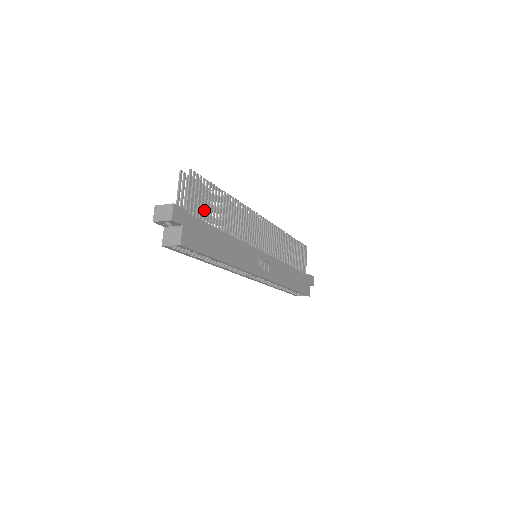
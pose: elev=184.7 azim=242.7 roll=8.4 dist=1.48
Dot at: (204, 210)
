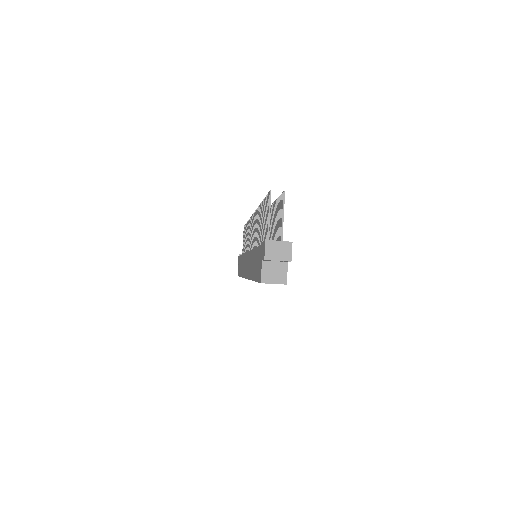
Dot at: occluded
